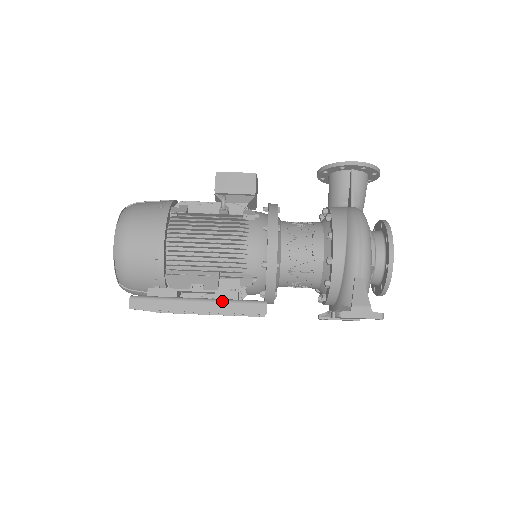
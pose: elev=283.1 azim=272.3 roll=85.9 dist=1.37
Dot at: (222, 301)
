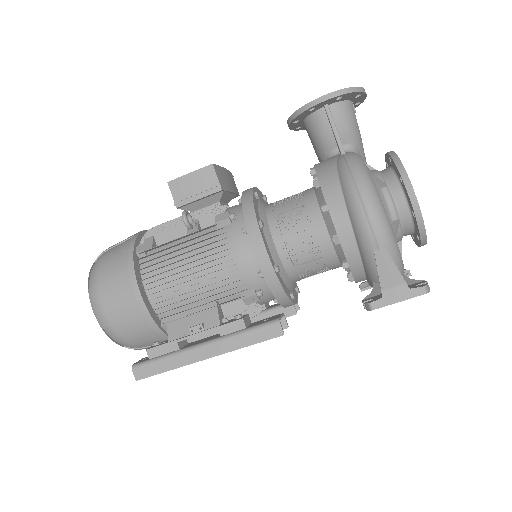
Dot at: (228, 337)
